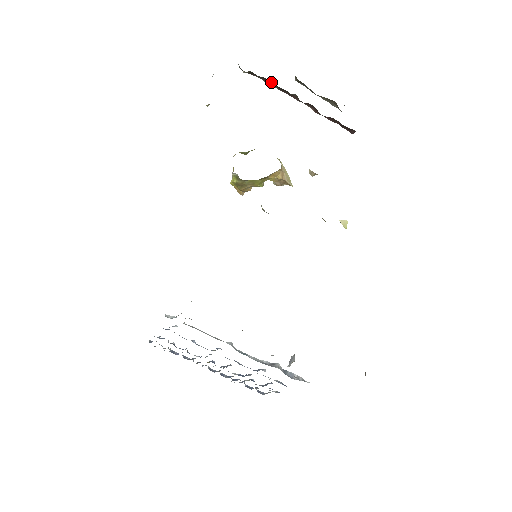
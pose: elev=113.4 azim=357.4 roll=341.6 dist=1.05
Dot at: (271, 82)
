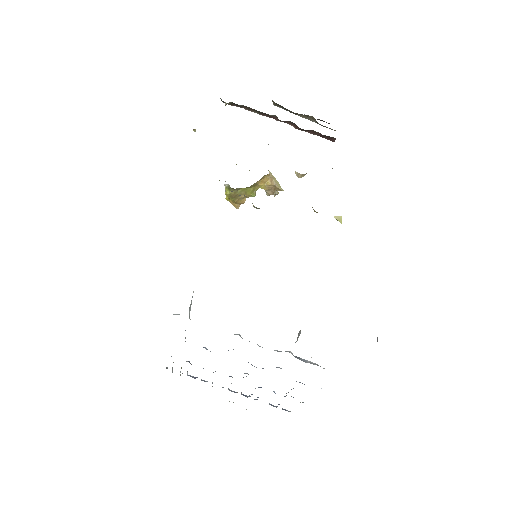
Dot at: (251, 108)
